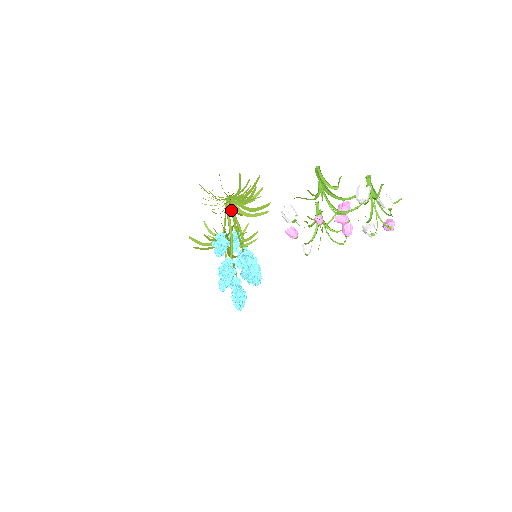
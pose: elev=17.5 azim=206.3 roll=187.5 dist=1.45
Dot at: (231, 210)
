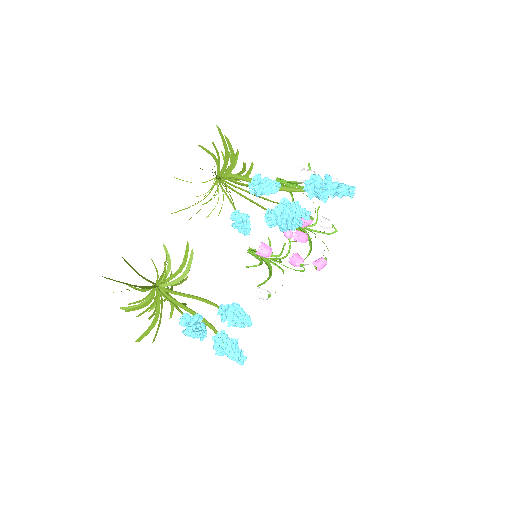
Dot at: (239, 175)
